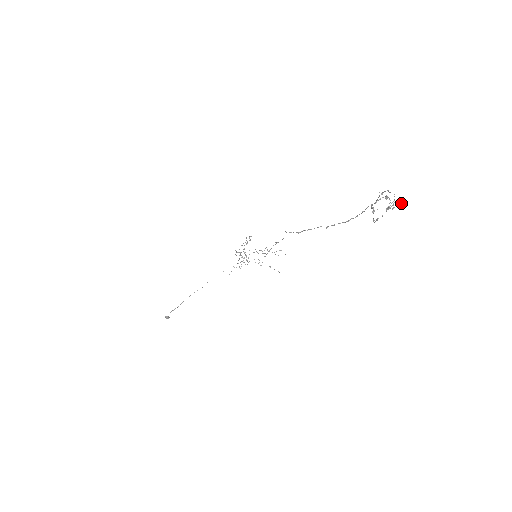
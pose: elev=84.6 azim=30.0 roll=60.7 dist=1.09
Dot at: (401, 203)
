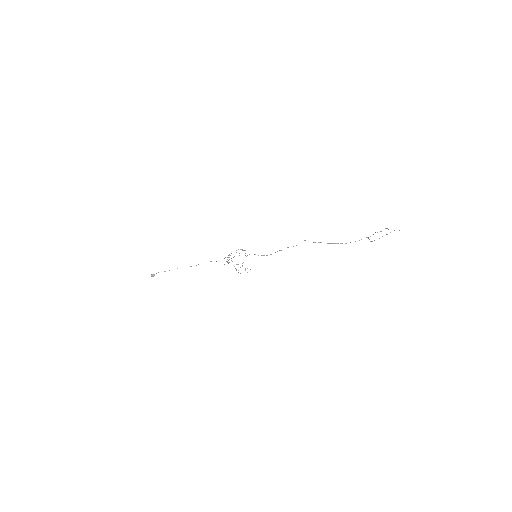
Dot at: (399, 230)
